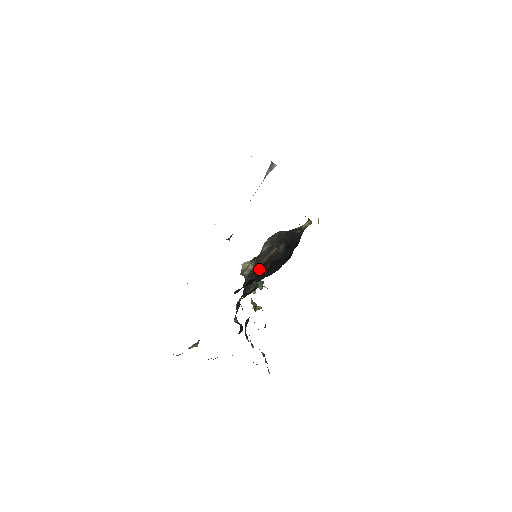
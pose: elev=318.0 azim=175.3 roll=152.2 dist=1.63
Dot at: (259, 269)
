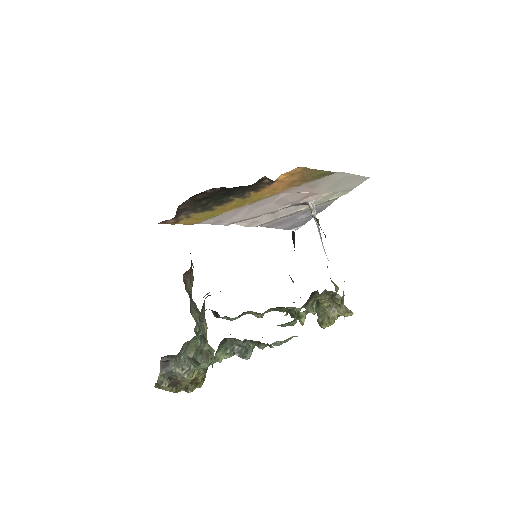
Dot at: occluded
